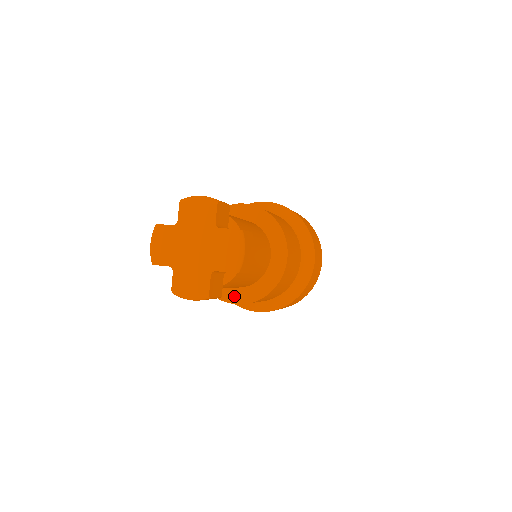
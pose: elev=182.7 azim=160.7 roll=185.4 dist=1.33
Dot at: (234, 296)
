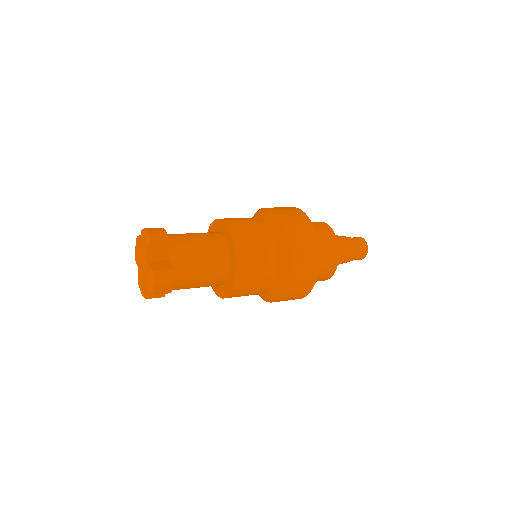
Dot at: (214, 286)
